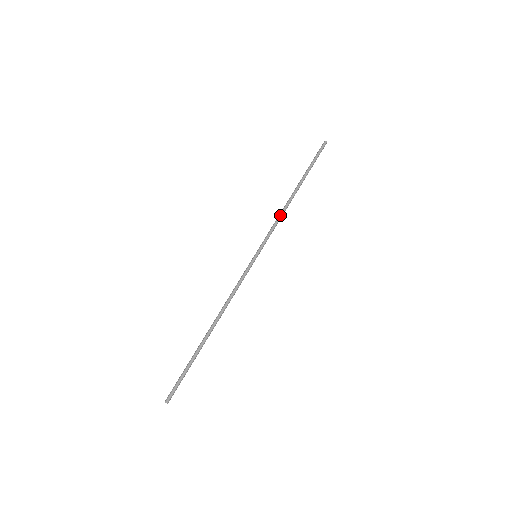
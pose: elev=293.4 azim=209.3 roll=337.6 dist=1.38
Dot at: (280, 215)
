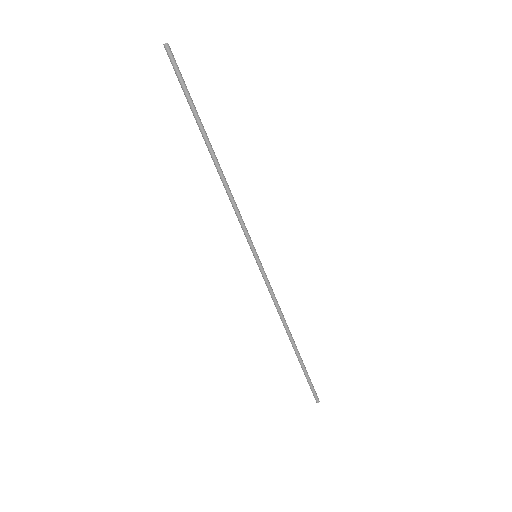
Dot at: (229, 198)
